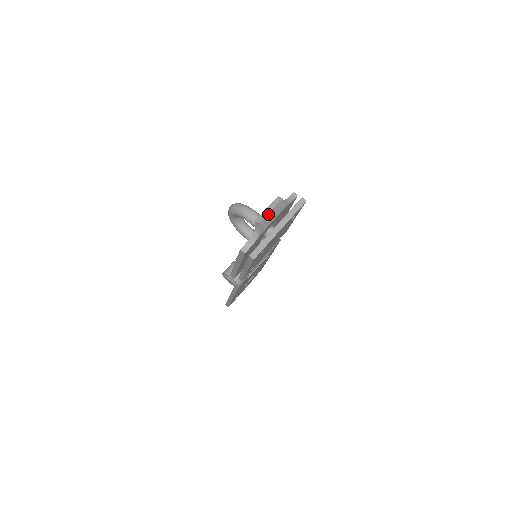
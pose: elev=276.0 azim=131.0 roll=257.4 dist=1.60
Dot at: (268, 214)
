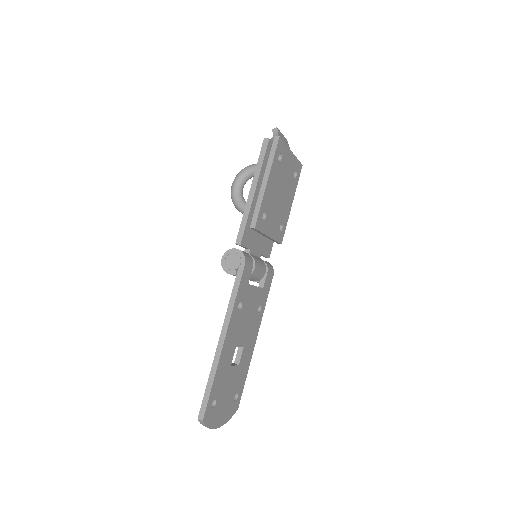
Dot at: (281, 133)
